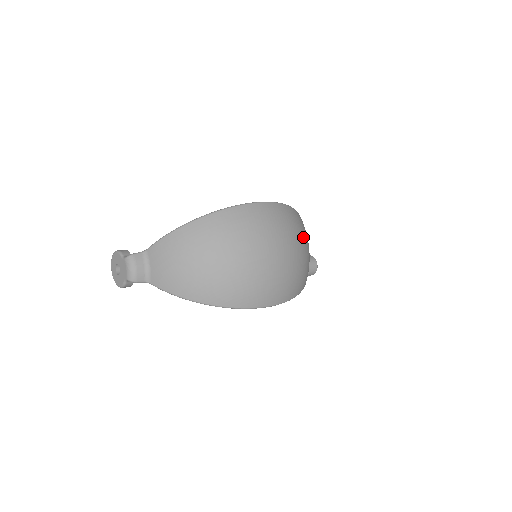
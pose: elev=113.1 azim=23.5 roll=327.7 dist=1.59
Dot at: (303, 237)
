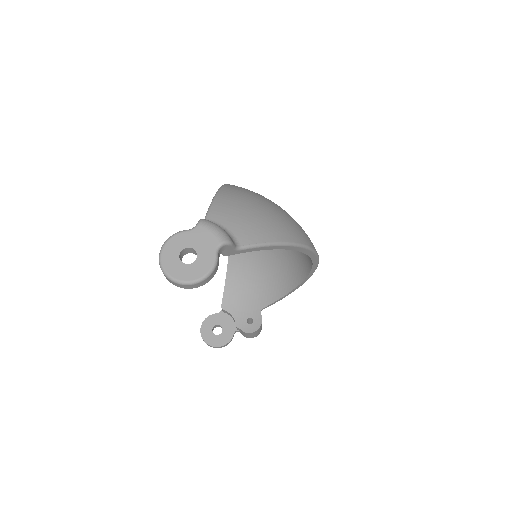
Dot at: occluded
